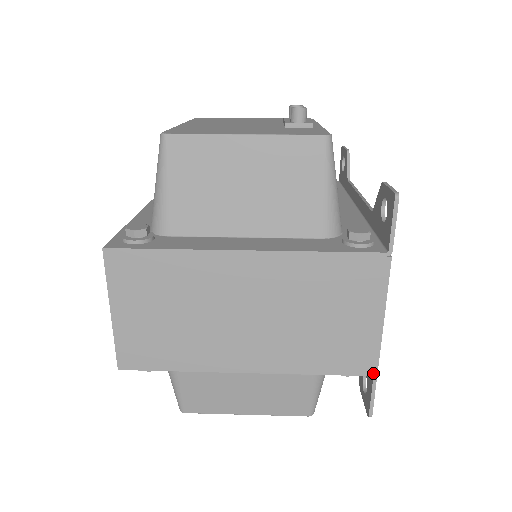
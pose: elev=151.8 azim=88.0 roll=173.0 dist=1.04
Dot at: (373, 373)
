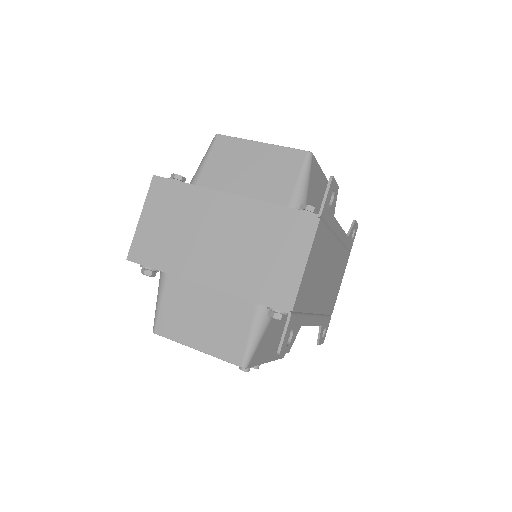
Dot at: (289, 310)
